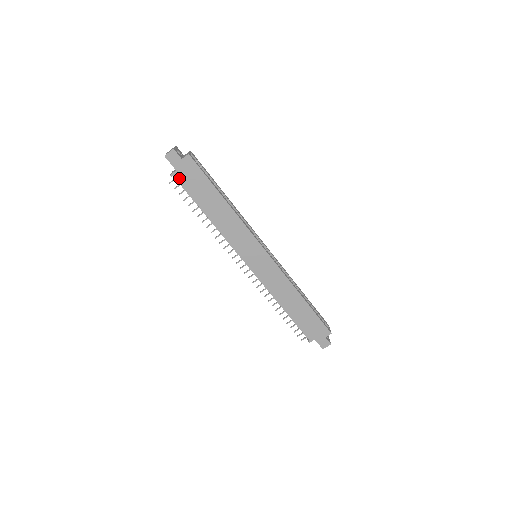
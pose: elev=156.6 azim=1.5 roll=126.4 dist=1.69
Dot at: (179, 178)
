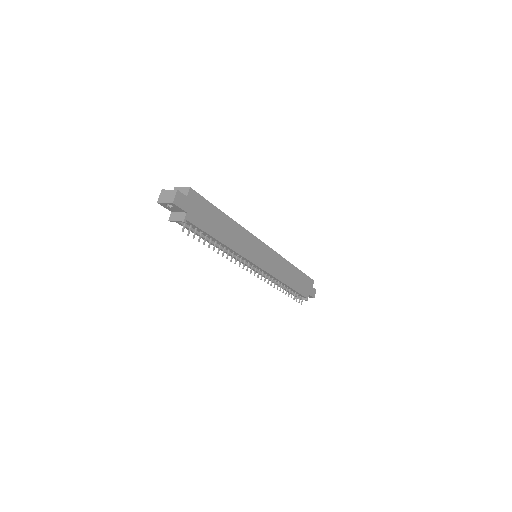
Dot at: (191, 219)
